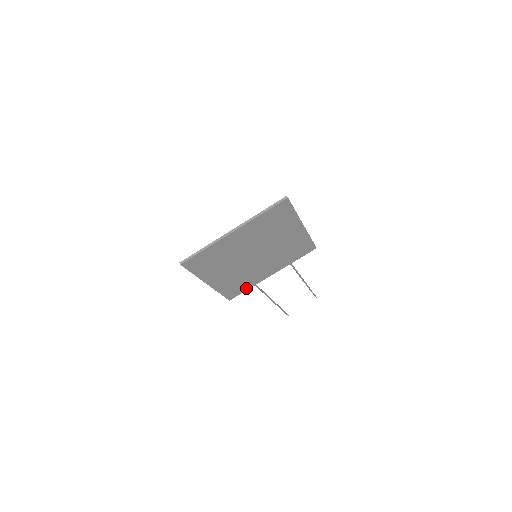
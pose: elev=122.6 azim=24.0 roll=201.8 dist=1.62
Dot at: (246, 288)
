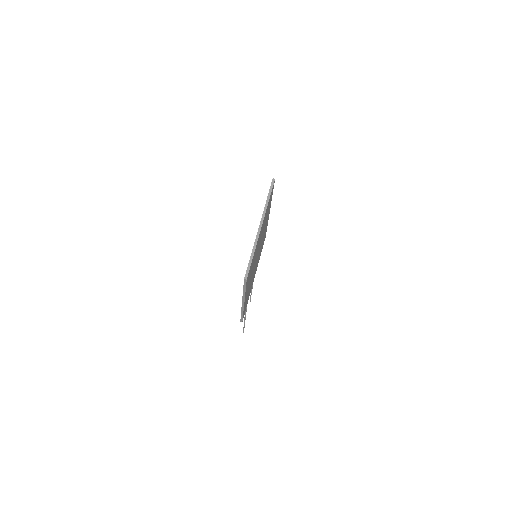
Dot at: occluded
